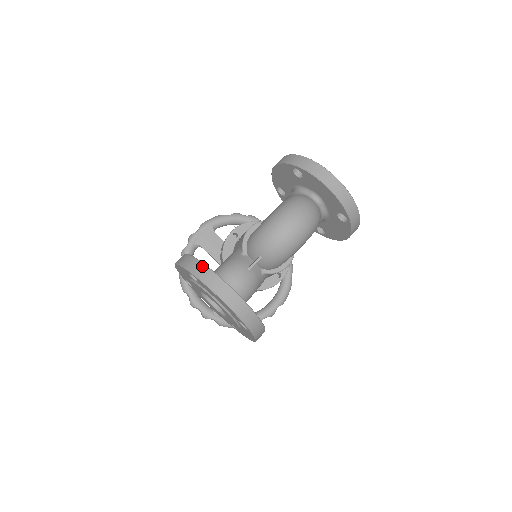
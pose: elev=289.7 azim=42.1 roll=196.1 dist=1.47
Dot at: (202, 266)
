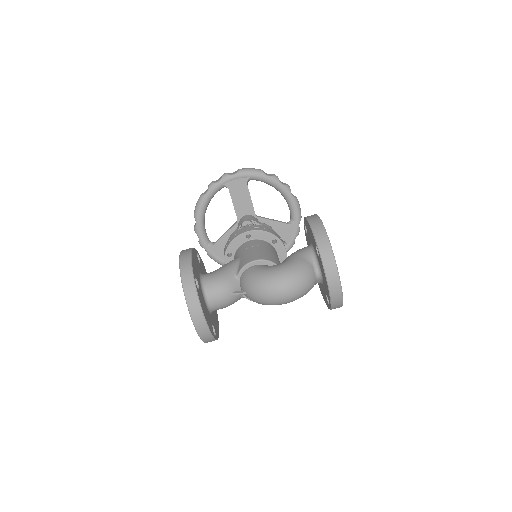
Dot at: (193, 288)
